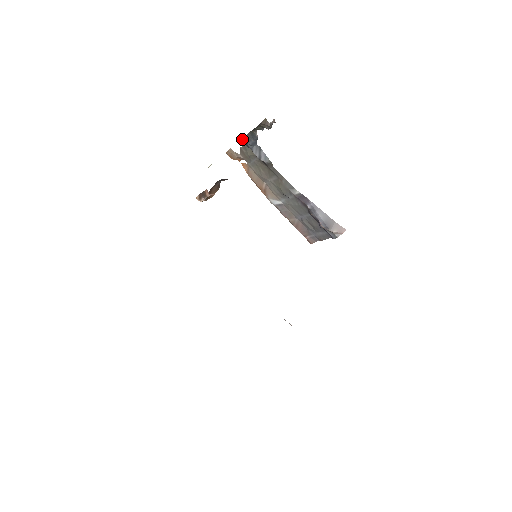
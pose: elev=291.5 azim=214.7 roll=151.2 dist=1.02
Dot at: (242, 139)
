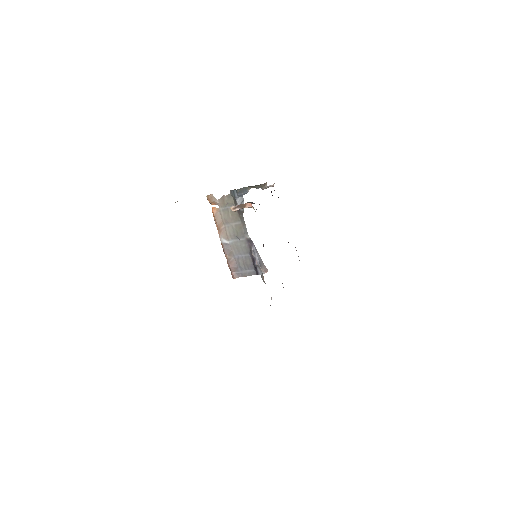
Dot at: (233, 190)
